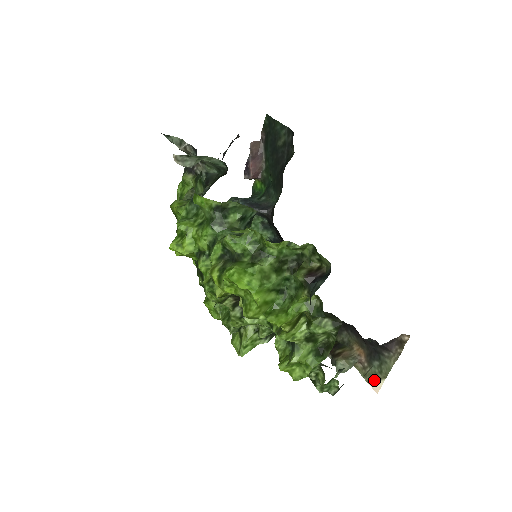
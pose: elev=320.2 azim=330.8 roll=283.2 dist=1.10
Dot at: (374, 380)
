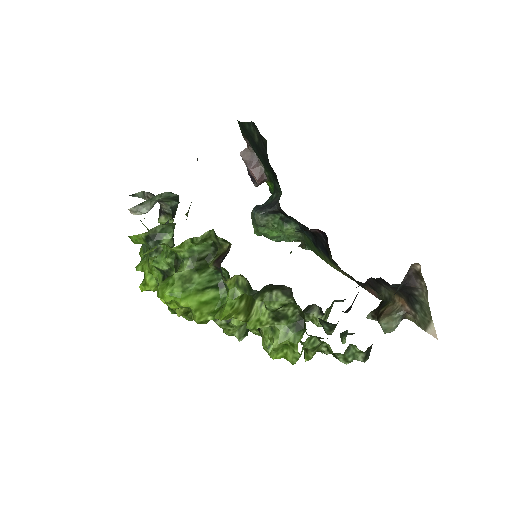
Dot at: (427, 326)
